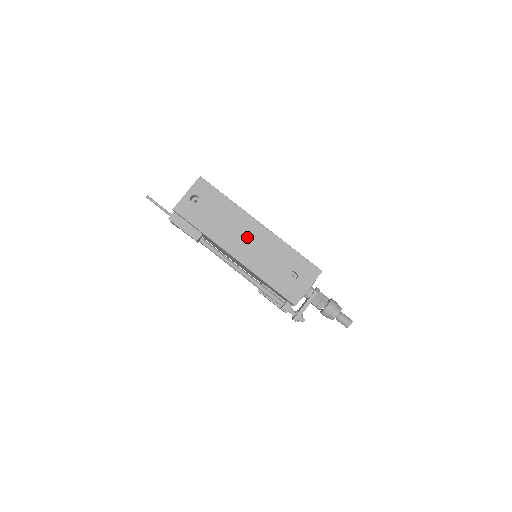
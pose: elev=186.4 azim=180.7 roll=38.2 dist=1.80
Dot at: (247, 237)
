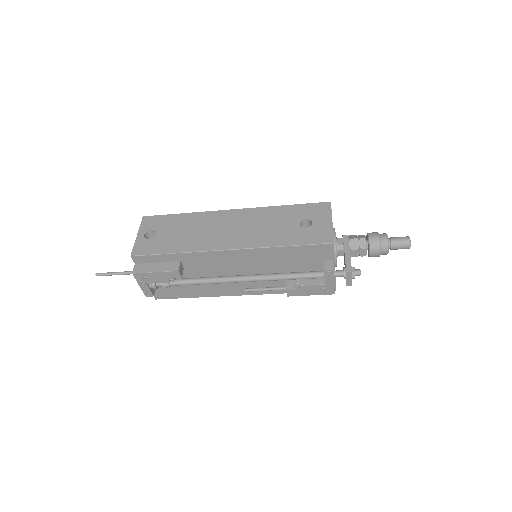
Dot at: (229, 226)
